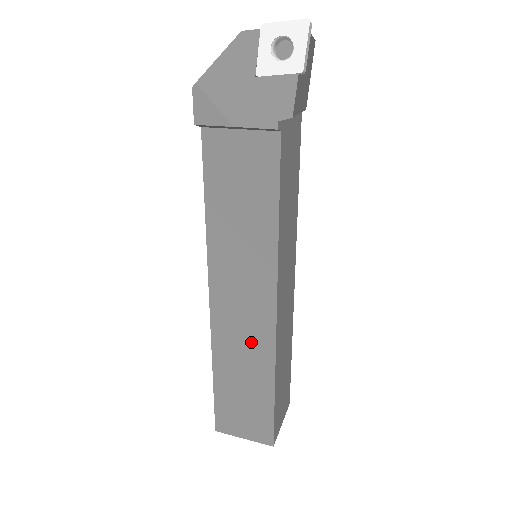
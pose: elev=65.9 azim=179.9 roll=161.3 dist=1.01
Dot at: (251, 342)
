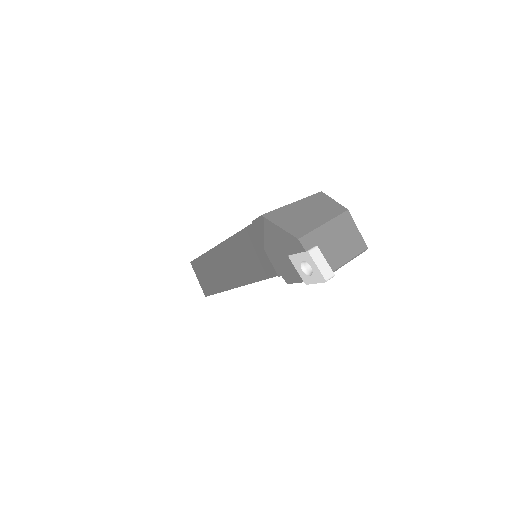
Dot at: (221, 275)
